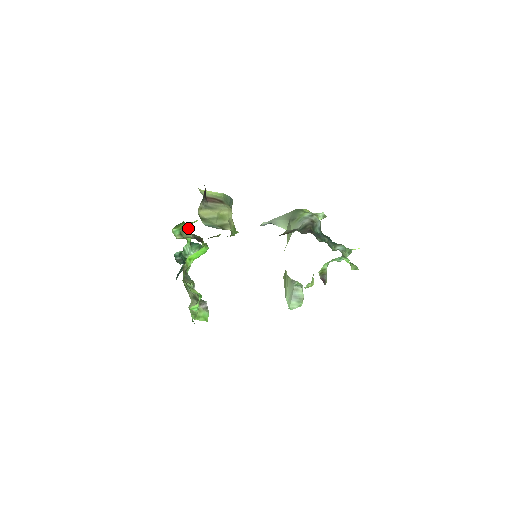
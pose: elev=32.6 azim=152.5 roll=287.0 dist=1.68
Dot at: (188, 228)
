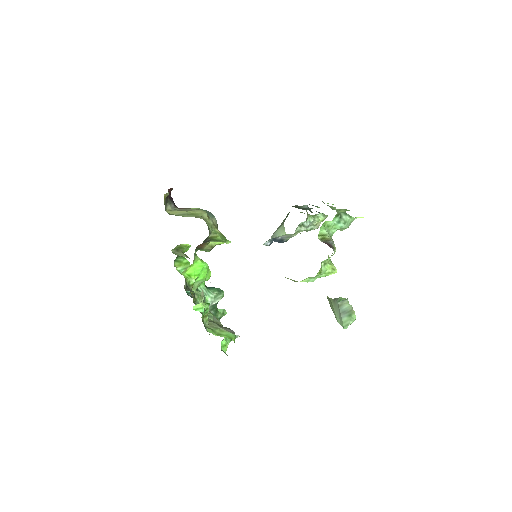
Dot at: (182, 252)
